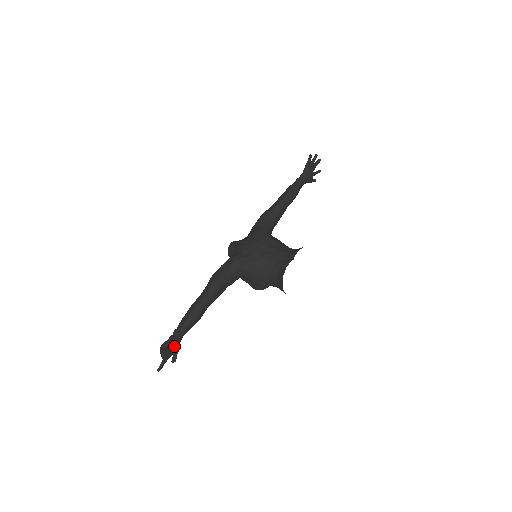
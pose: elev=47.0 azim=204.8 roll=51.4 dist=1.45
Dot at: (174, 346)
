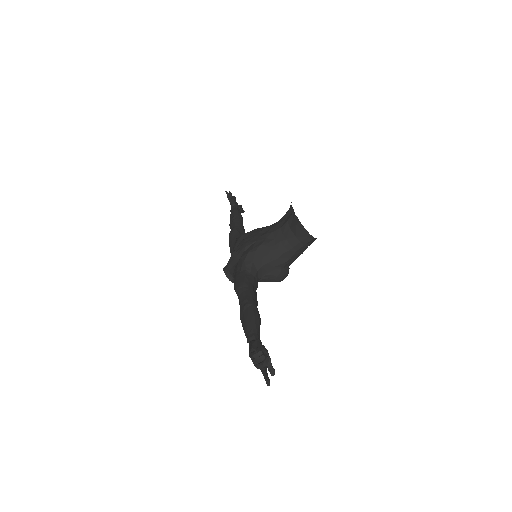
Dot at: (261, 349)
